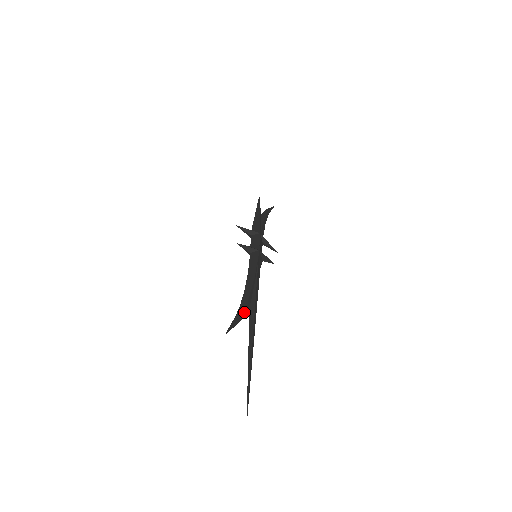
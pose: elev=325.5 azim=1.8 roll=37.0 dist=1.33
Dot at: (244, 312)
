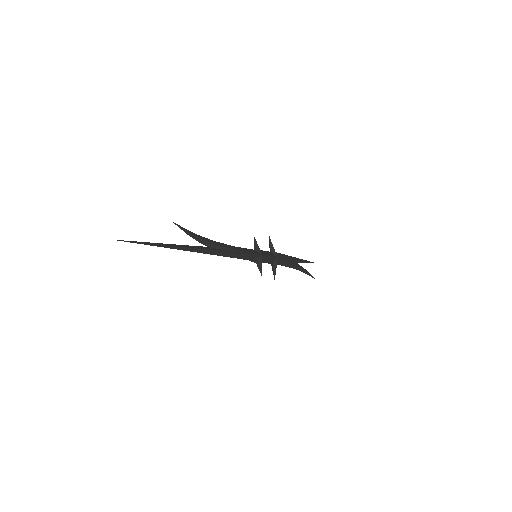
Dot at: (200, 240)
